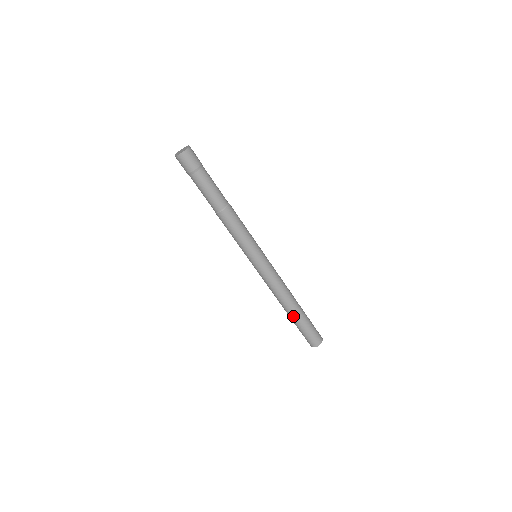
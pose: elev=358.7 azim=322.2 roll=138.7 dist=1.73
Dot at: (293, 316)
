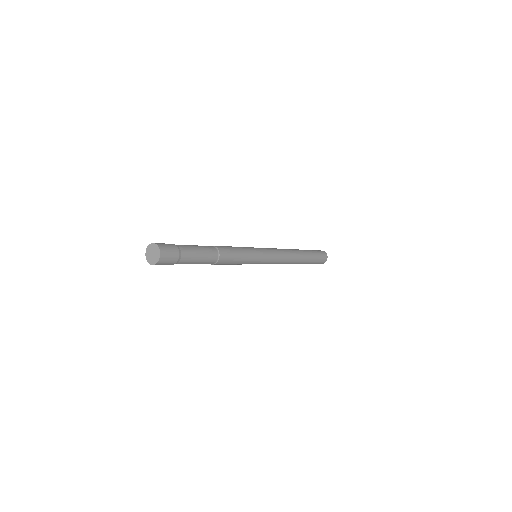
Dot at: (302, 263)
